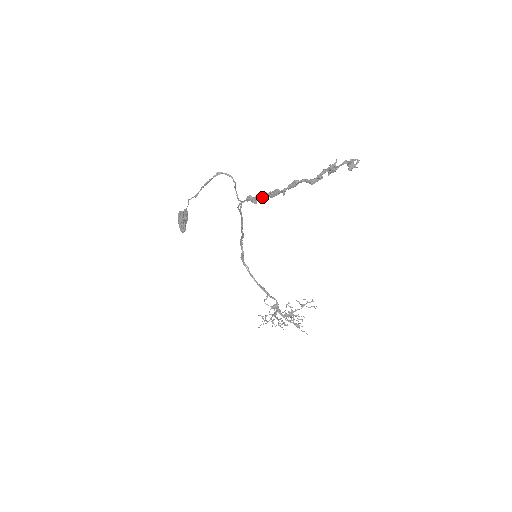
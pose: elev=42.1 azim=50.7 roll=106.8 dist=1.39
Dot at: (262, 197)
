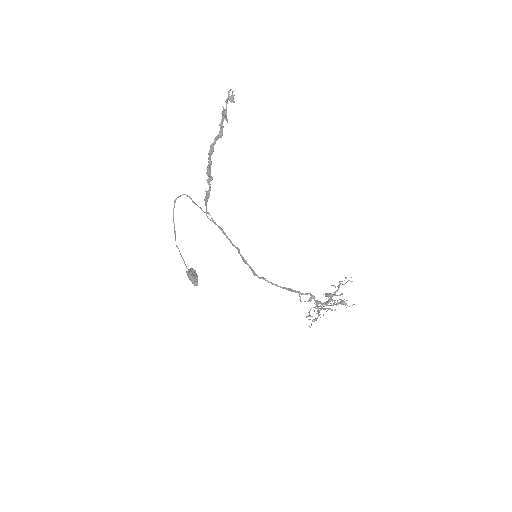
Dot at: (210, 188)
